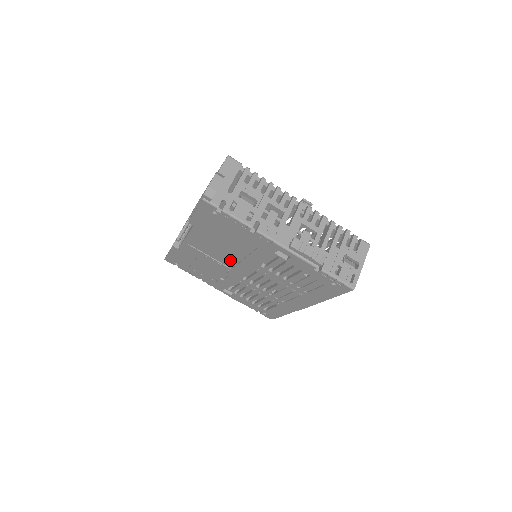
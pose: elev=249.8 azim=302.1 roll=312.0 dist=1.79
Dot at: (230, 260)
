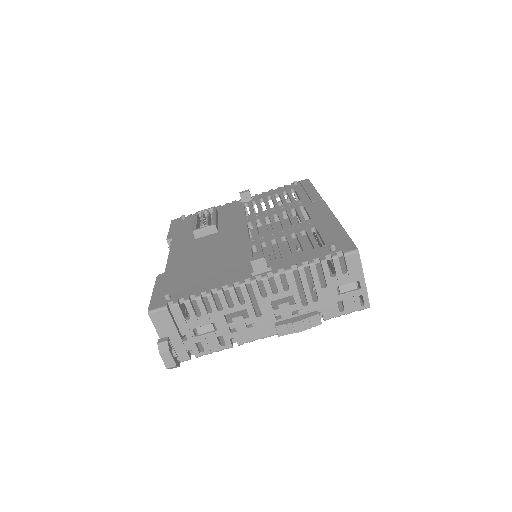
Dot at: occluded
